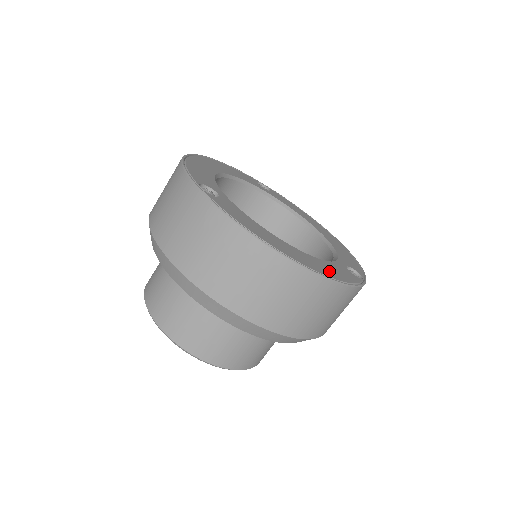
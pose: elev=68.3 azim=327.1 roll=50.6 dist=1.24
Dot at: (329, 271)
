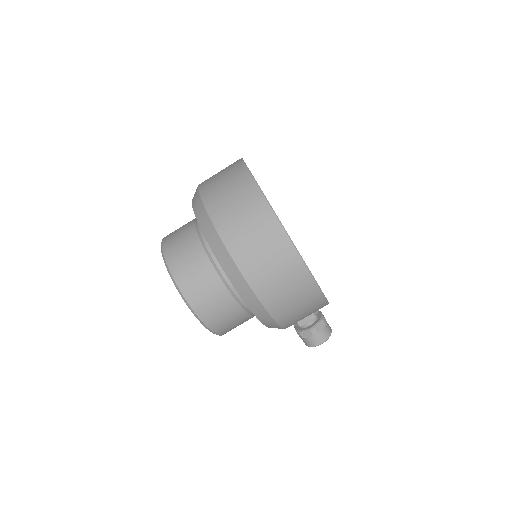
Dot at: occluded
